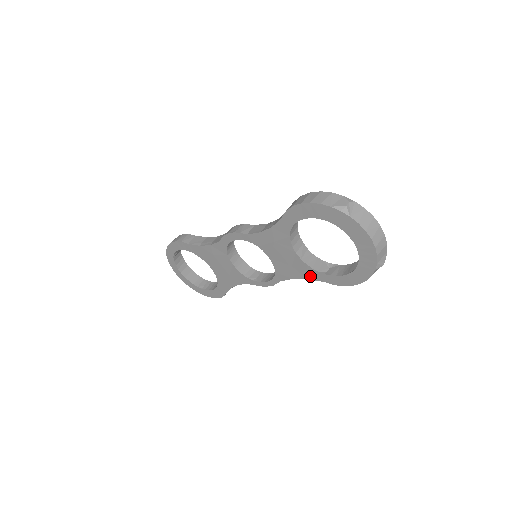
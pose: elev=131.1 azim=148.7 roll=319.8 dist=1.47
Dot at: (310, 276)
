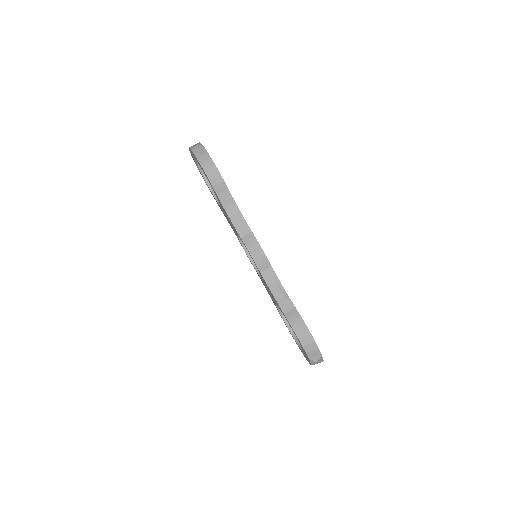
Dot at: occluded
